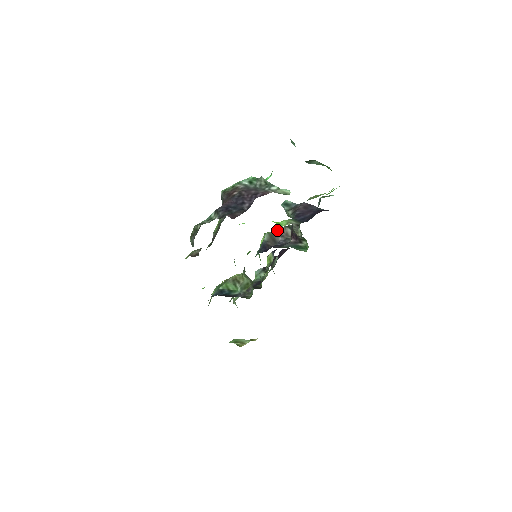
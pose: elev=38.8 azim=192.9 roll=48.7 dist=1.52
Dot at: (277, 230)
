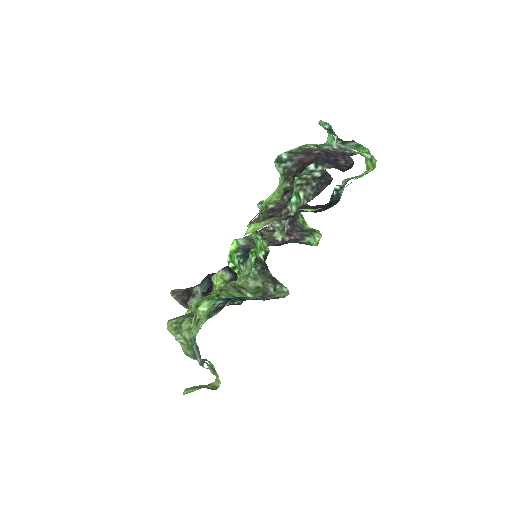
Dot at: occluded
